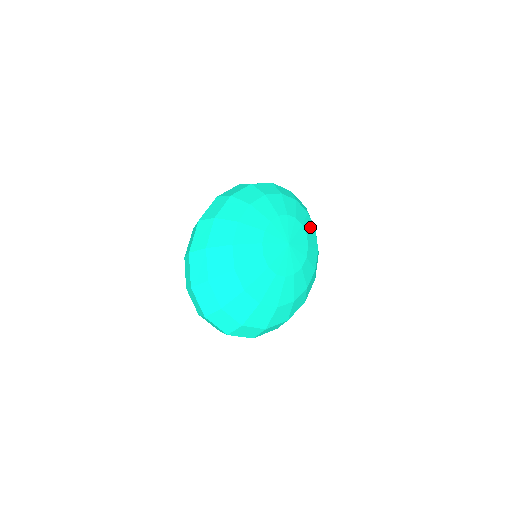
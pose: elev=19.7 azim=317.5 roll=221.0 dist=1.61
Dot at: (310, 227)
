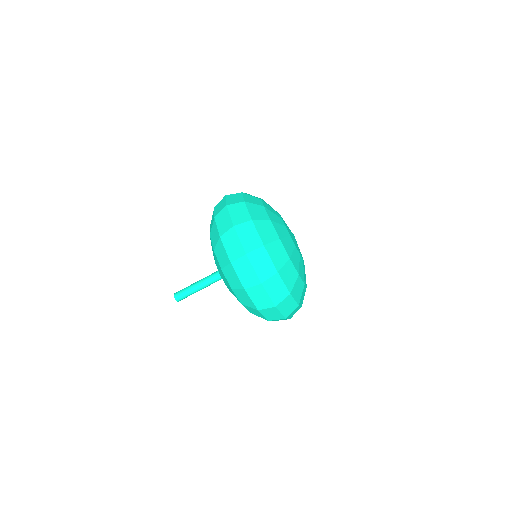
Dot at: occluded
